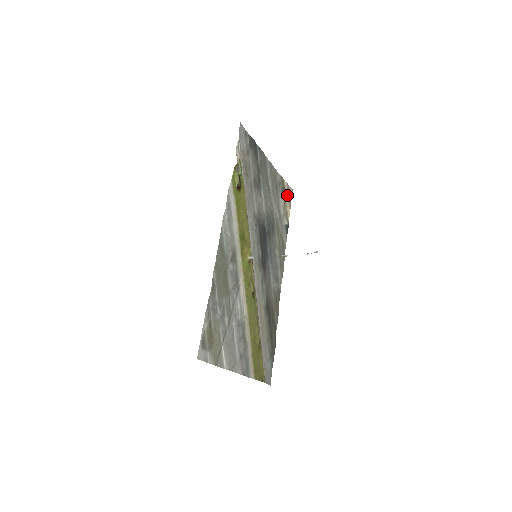
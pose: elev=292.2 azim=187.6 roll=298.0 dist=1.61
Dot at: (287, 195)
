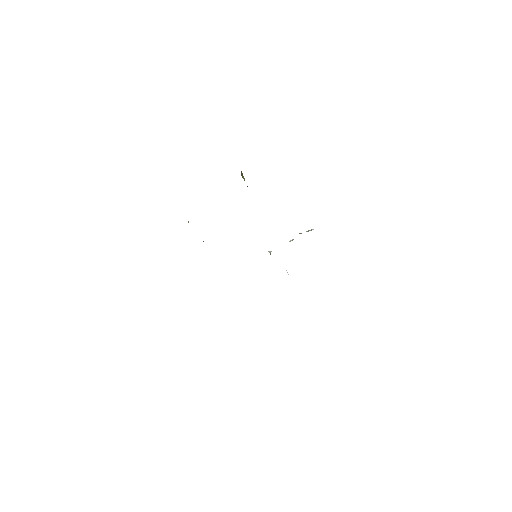
Dot at: occluded
